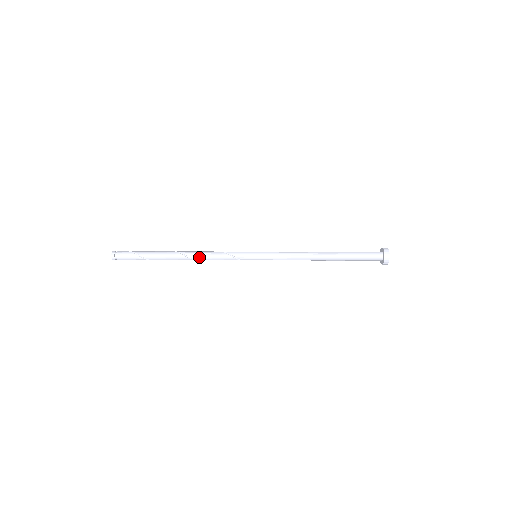
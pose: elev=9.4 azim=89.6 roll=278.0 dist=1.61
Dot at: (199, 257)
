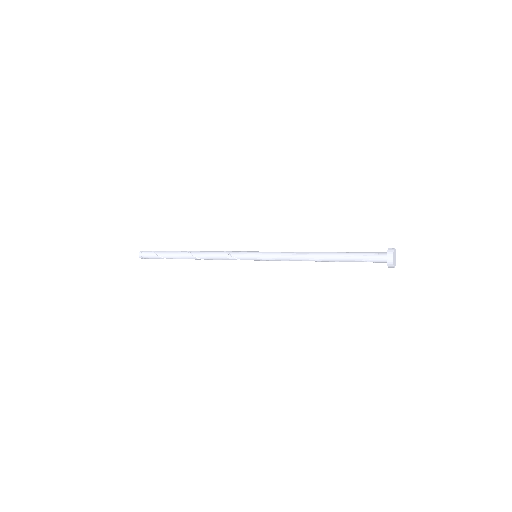
Dot at: (205, 257)
